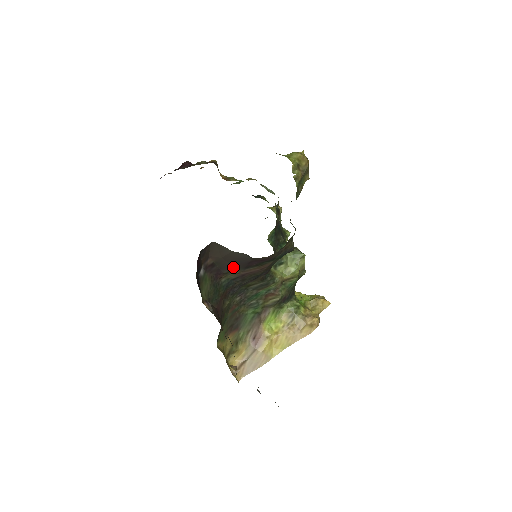
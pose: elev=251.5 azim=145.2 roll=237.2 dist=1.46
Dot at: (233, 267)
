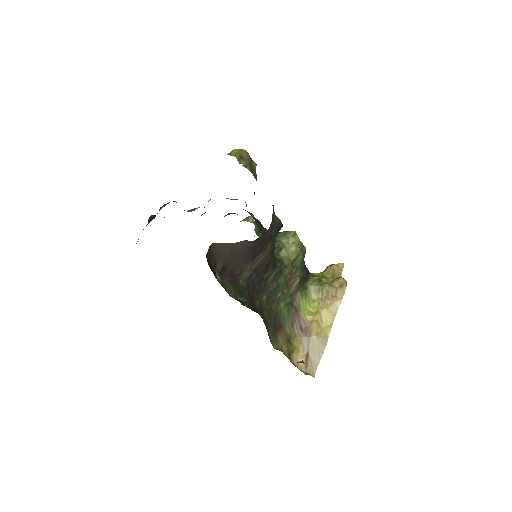
Dot at: (242, 264)
